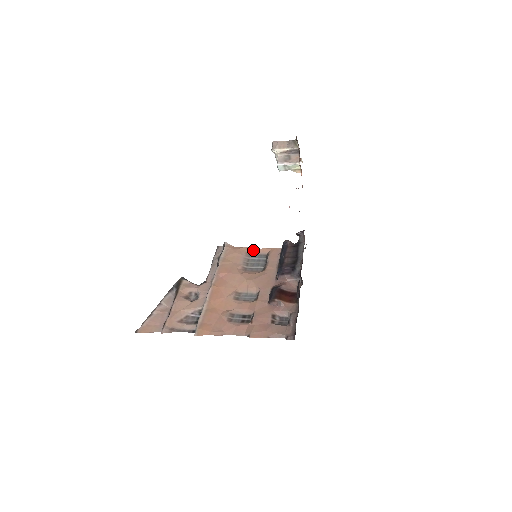
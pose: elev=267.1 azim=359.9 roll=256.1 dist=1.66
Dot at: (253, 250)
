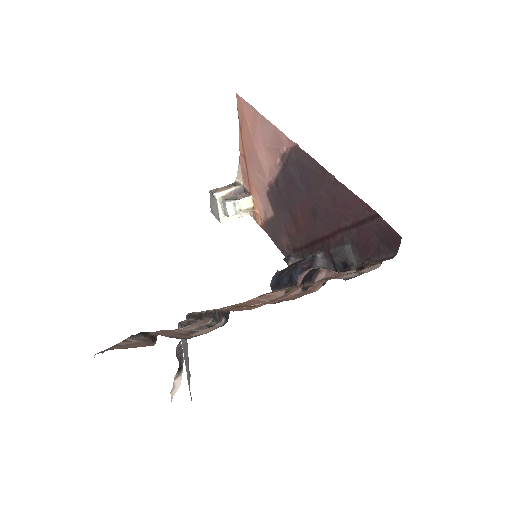
Dot at: occluded
